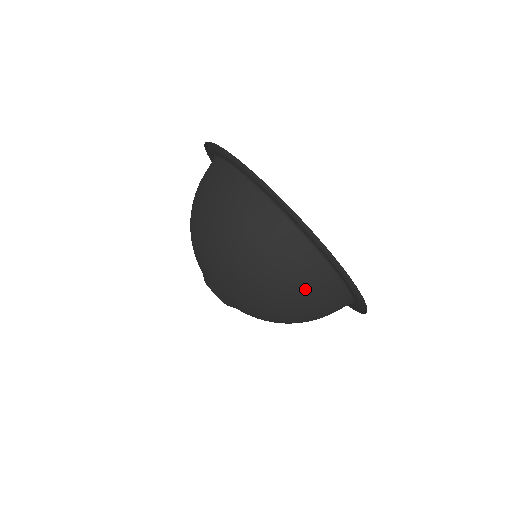
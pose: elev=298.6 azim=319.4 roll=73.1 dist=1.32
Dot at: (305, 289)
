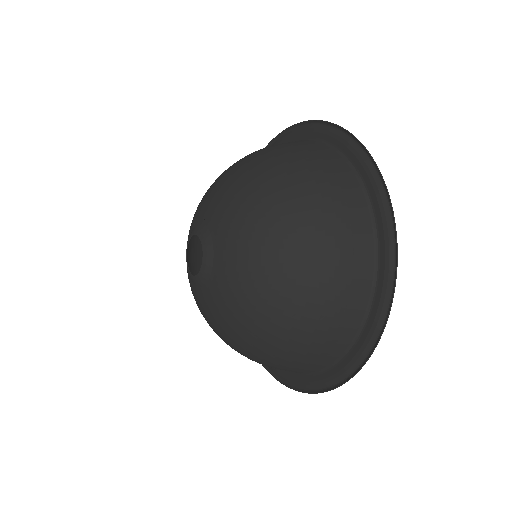
Dot at: (270, 366)
